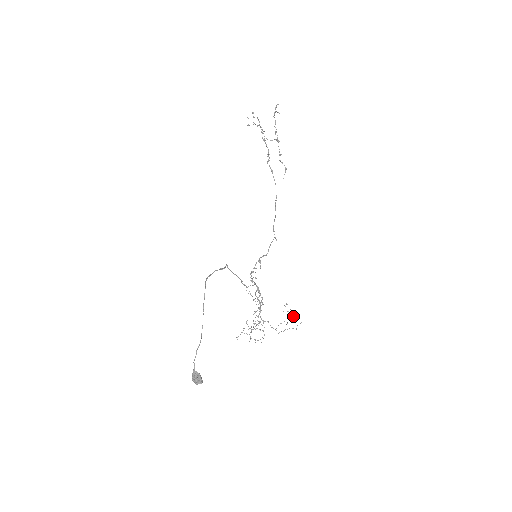
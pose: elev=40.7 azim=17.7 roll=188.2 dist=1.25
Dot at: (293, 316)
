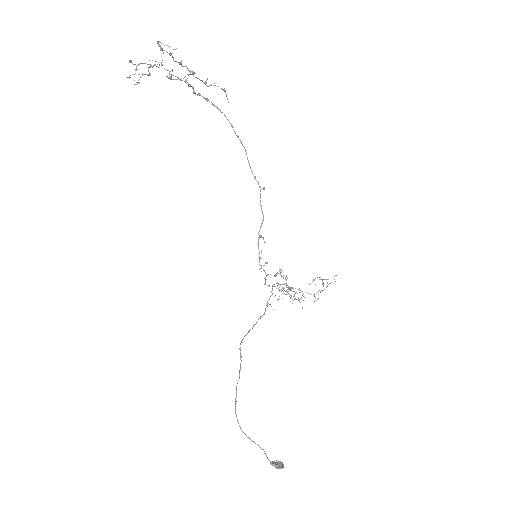
Dot at: occluded
